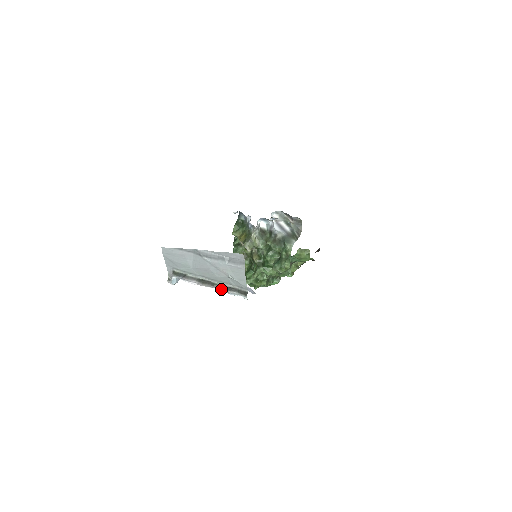
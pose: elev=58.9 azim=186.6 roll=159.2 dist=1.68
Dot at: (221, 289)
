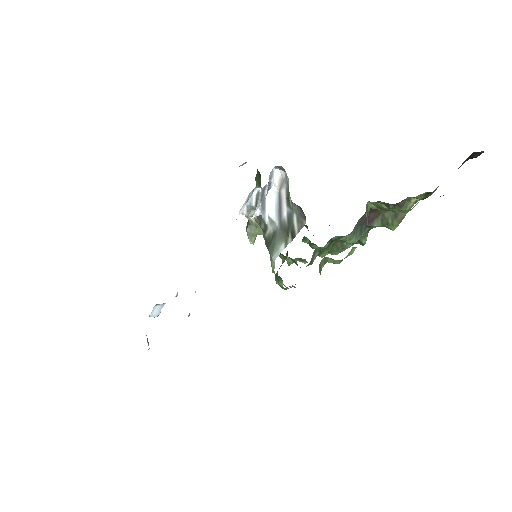
Dot at: occluded
